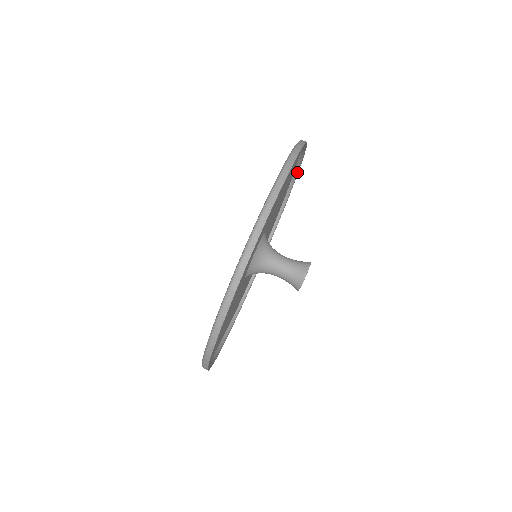
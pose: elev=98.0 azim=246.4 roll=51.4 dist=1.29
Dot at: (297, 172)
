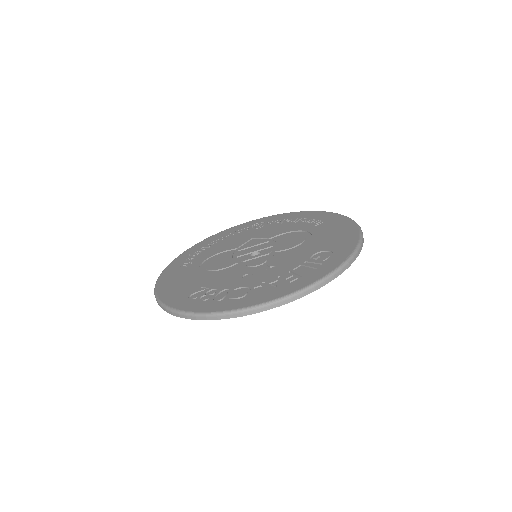
Dot at: occluded
